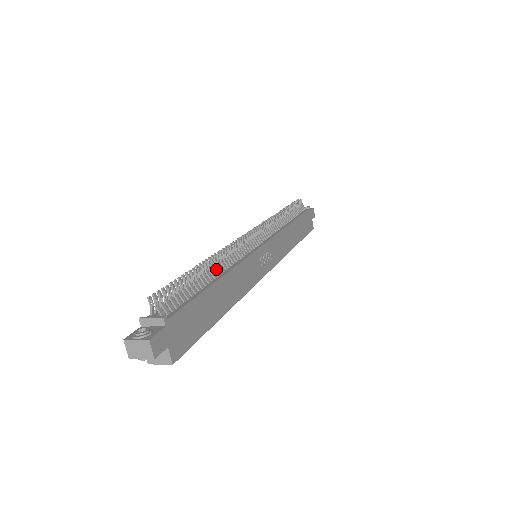
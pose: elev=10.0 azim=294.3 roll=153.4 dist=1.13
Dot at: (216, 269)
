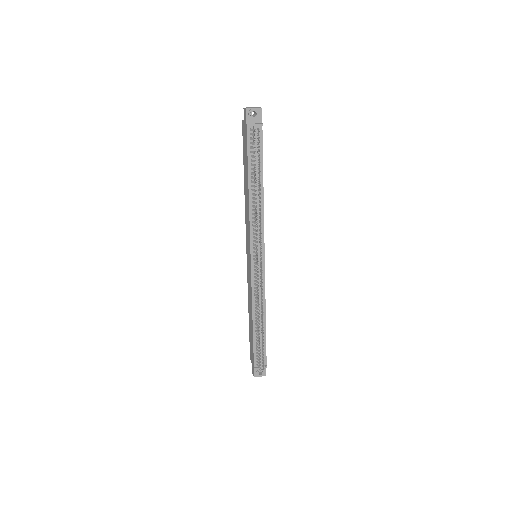
Dot at: occluded
